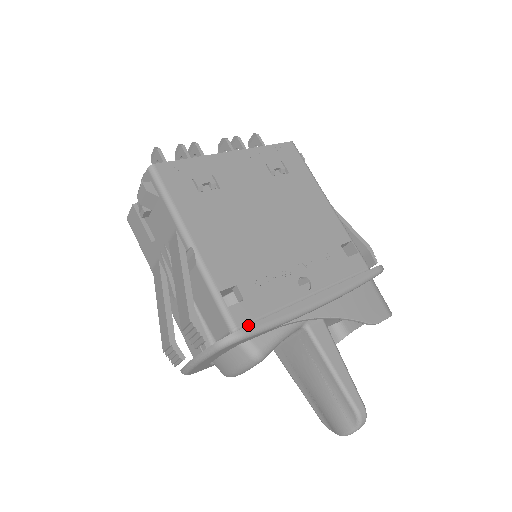
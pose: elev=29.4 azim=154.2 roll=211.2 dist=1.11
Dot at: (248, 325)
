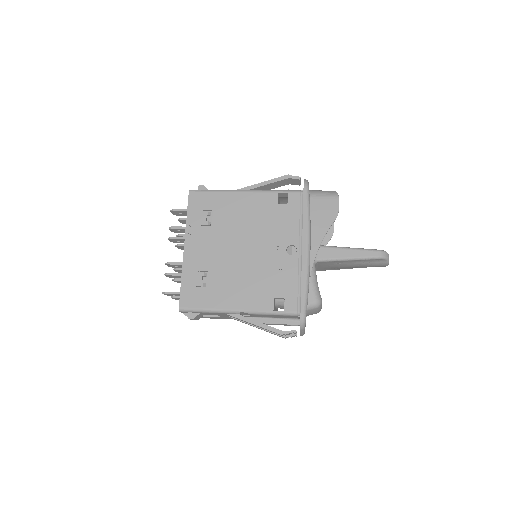
Dot at: occluded
